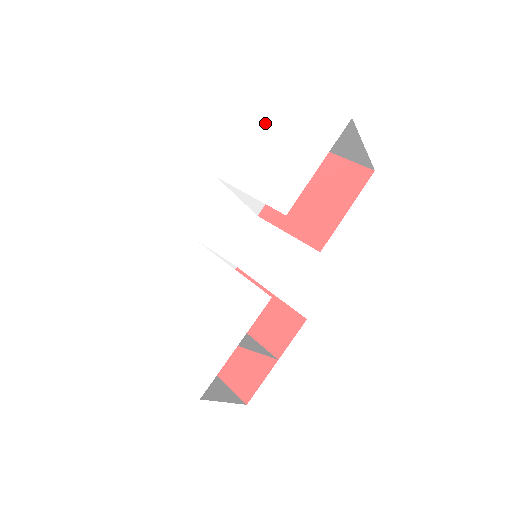
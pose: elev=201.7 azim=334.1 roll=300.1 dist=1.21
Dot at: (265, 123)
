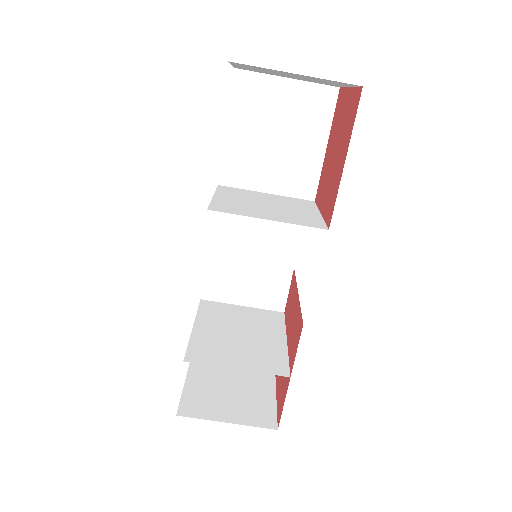
Dot at: occluded
